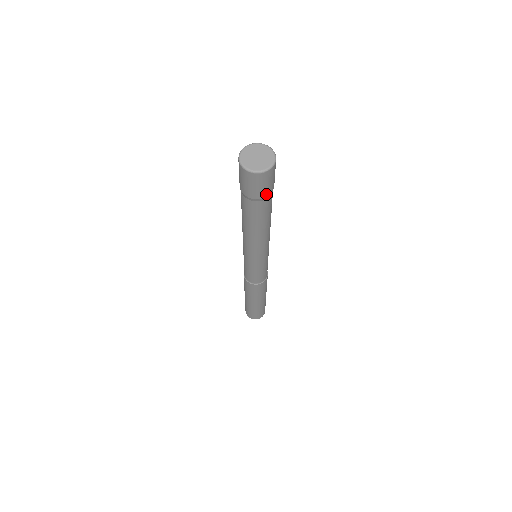
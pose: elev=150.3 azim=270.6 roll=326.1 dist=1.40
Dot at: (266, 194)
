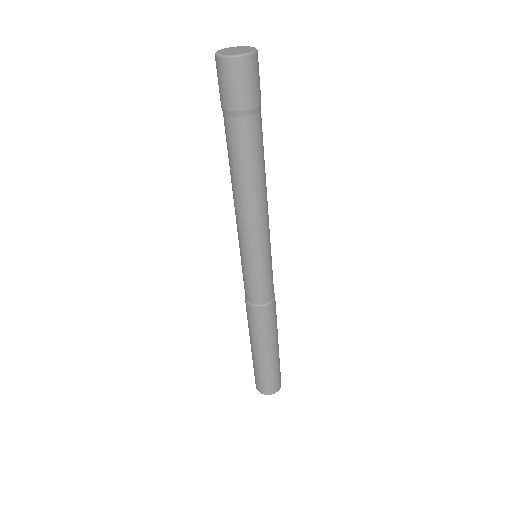
Dot at: (232, 105)
